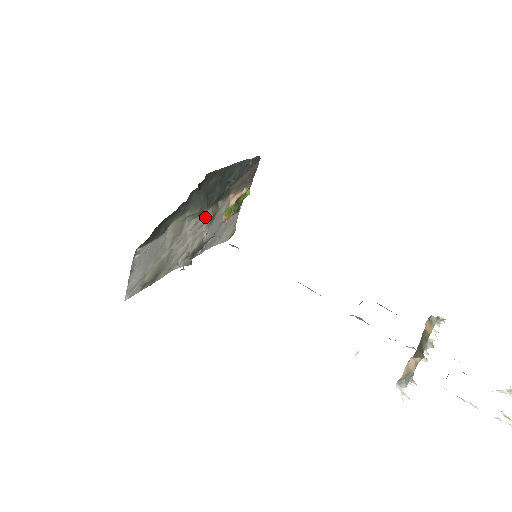
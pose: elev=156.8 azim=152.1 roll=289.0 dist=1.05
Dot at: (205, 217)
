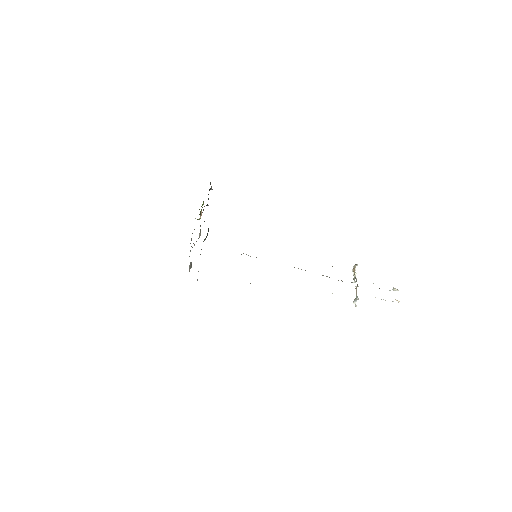
Dot at: (199, 235)
